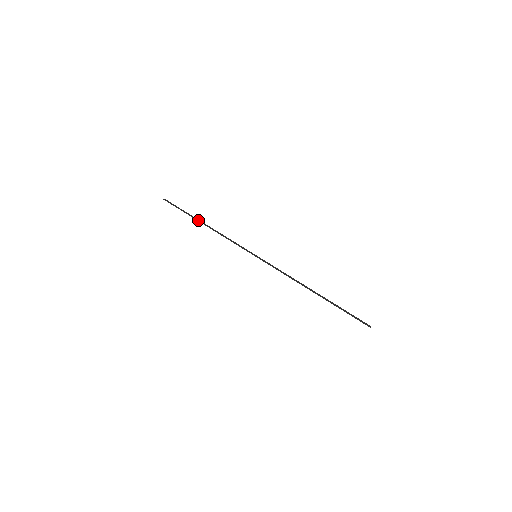
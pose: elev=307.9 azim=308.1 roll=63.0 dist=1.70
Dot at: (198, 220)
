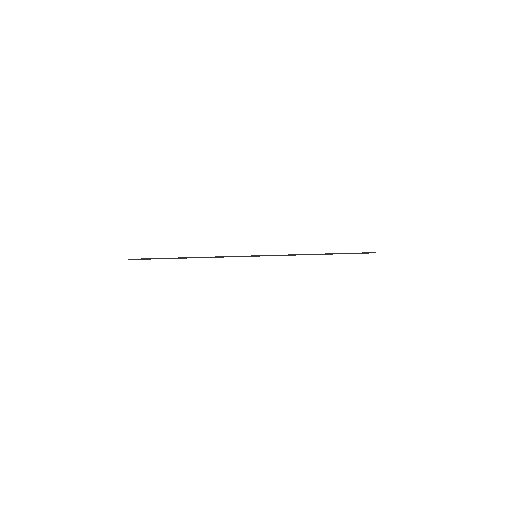
Dot at: (180, 258)
